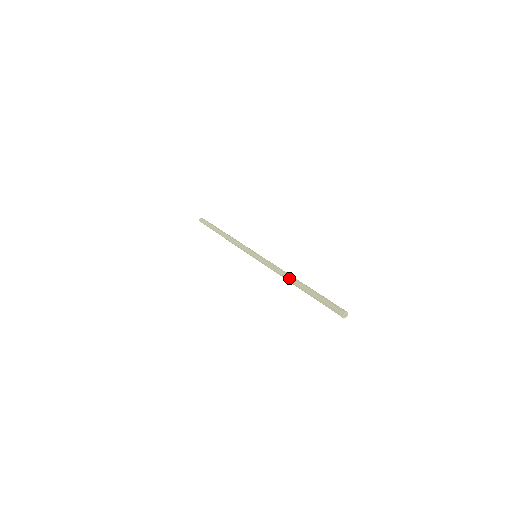
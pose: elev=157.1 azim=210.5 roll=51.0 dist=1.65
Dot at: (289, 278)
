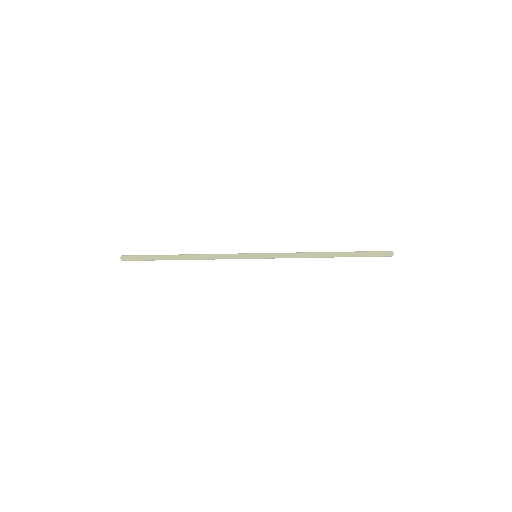
Dot at: (319, 254)
